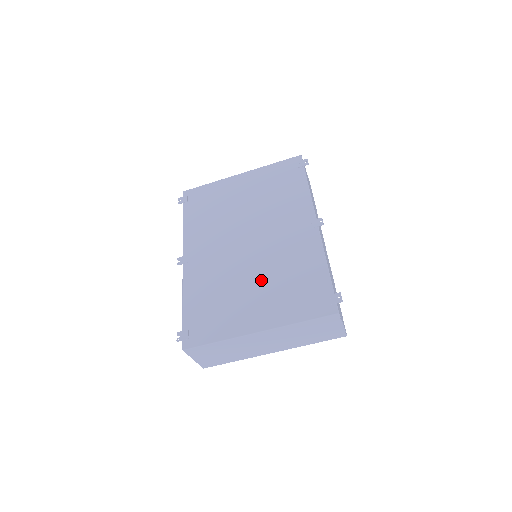
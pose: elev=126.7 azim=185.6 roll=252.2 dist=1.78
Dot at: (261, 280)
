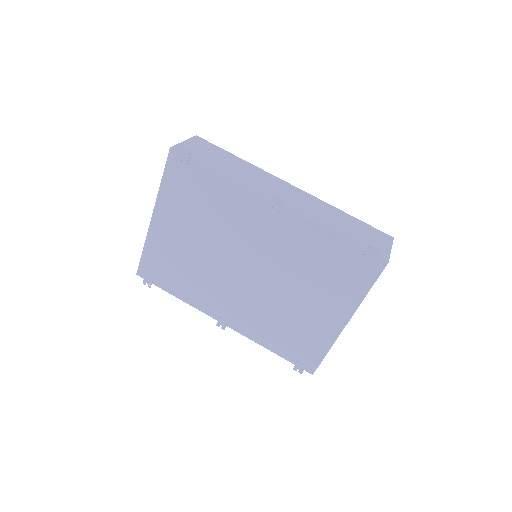
Dot at: (298, 289)
